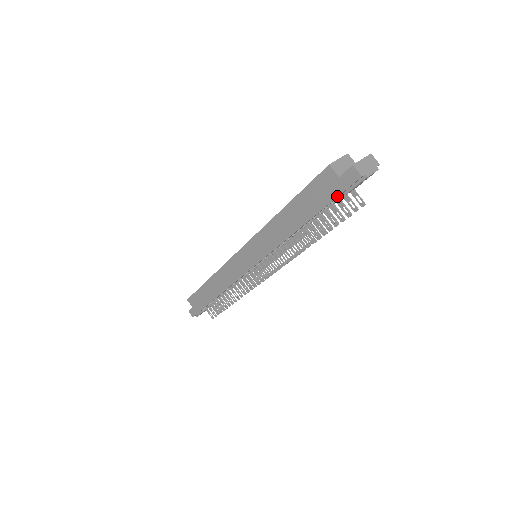
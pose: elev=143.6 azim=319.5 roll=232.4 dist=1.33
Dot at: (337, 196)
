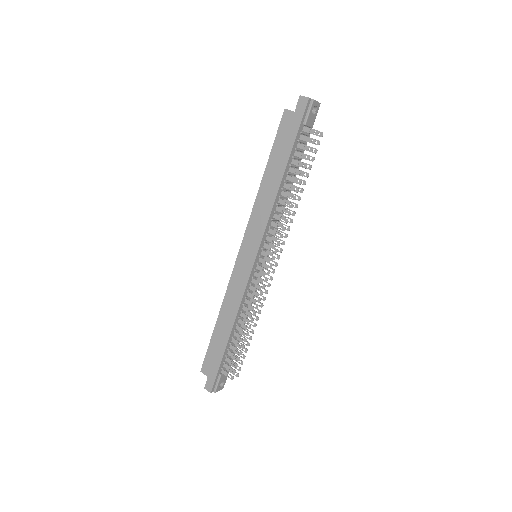
Dot at: (299, 127)
